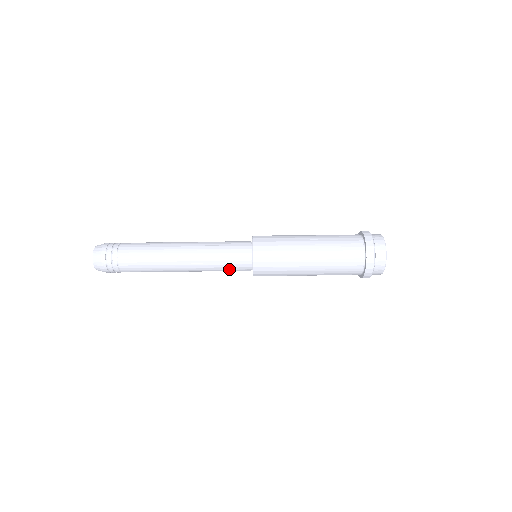
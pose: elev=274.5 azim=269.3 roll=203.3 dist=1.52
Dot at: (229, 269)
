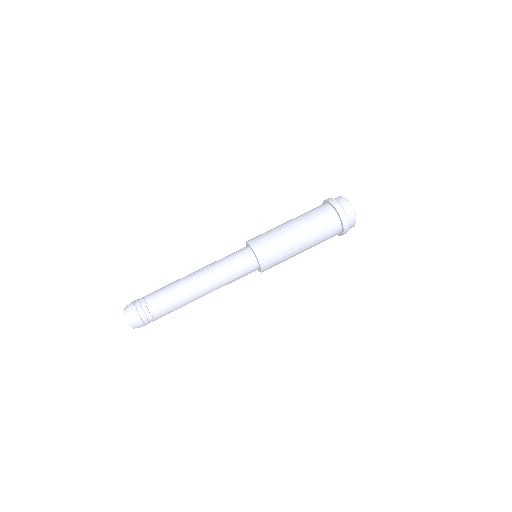
Dot at: (241, 277)
